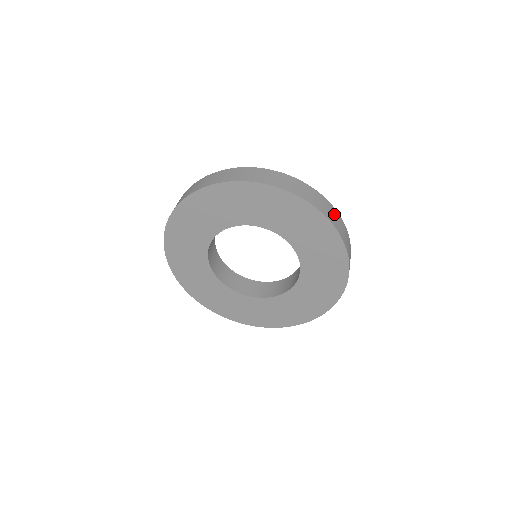
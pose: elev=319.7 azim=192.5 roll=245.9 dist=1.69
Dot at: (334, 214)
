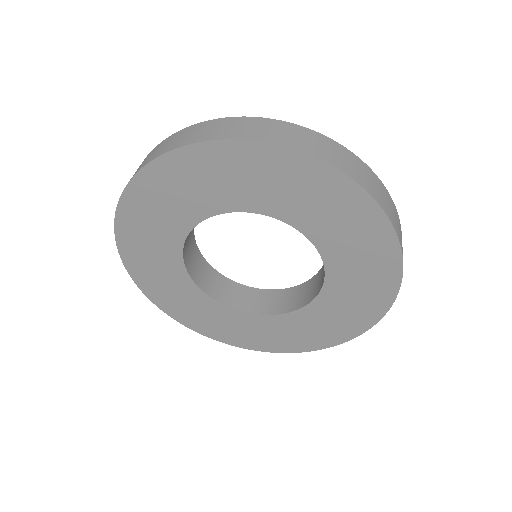
Dot at: occluded
